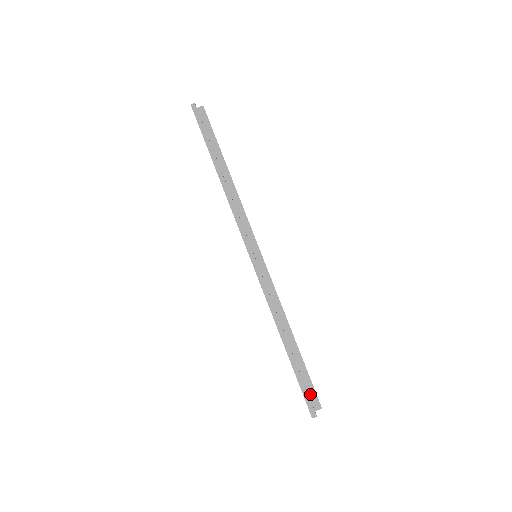
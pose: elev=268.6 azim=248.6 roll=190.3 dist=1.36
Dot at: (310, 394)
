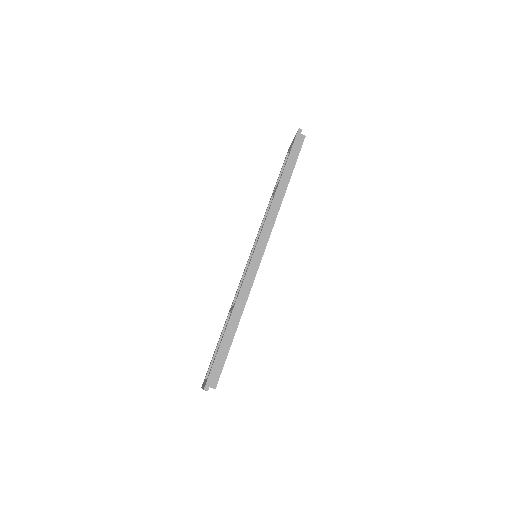
Dot at: (216, 373)
